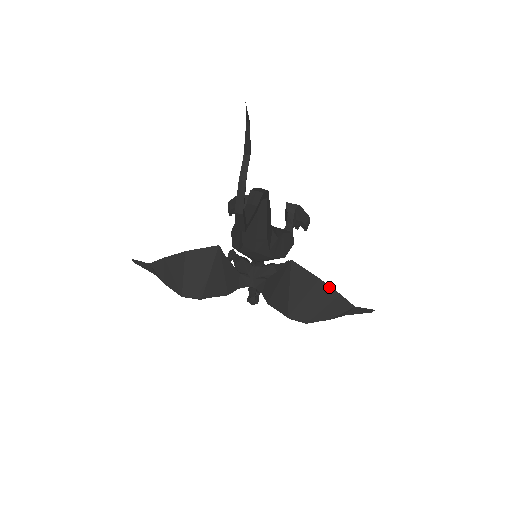
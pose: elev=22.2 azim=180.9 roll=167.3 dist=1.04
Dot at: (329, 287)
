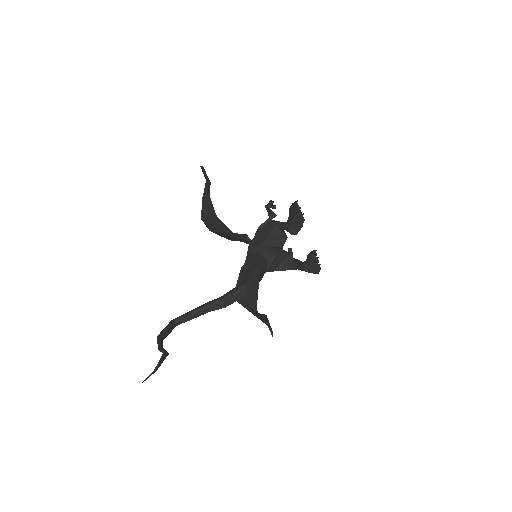
Dot at: (259, 315)
